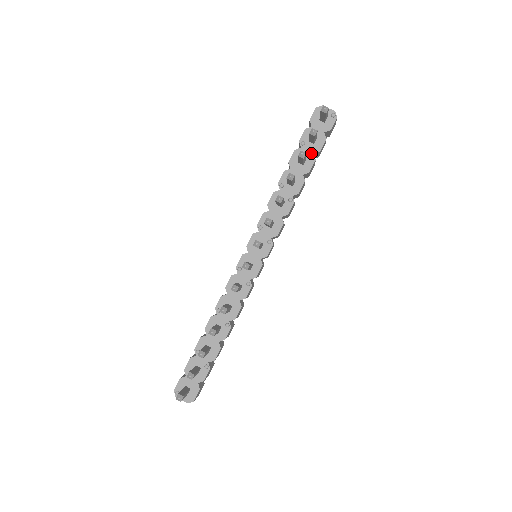
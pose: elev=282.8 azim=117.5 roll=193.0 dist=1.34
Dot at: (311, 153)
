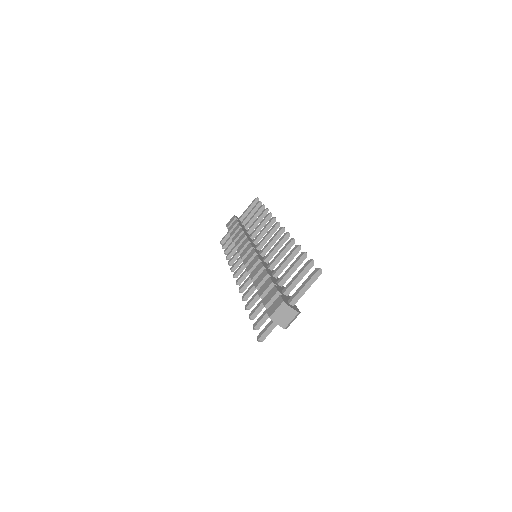
Dot at: occluded
